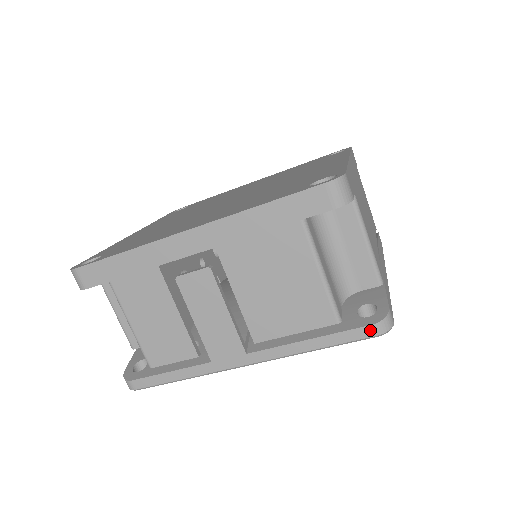
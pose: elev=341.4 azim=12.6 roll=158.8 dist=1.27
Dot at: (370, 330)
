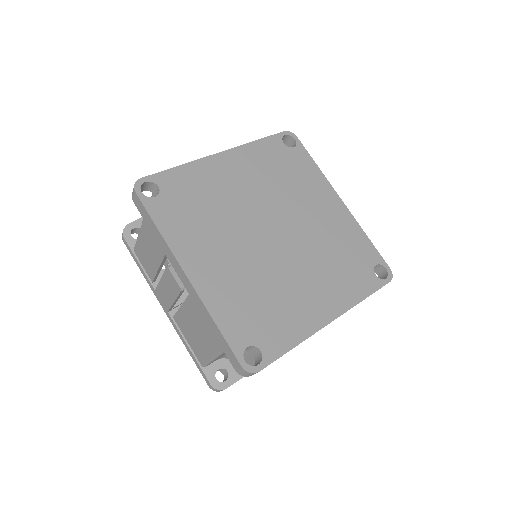
Dot at: (209, 383)
